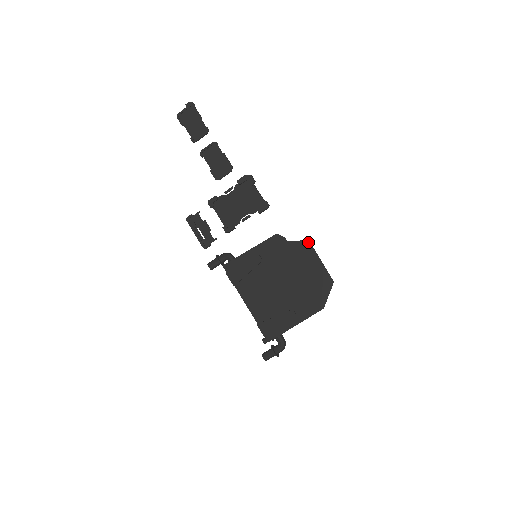
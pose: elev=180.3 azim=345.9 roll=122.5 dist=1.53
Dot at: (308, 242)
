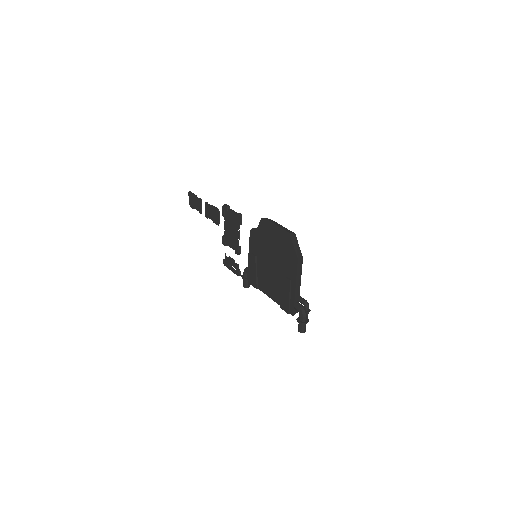
Dot at: (263, 218)
